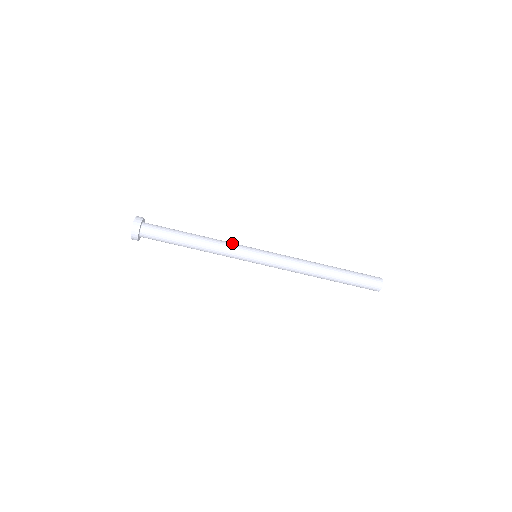
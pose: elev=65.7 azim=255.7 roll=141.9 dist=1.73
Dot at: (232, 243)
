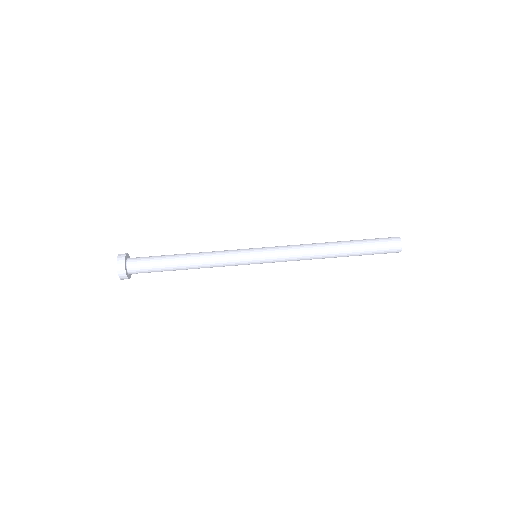
Dot at: occluded
